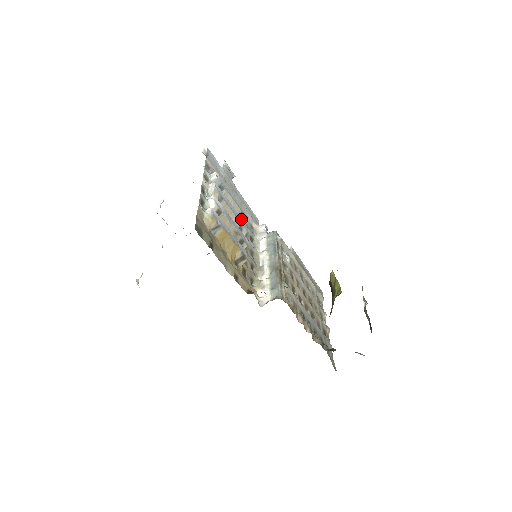
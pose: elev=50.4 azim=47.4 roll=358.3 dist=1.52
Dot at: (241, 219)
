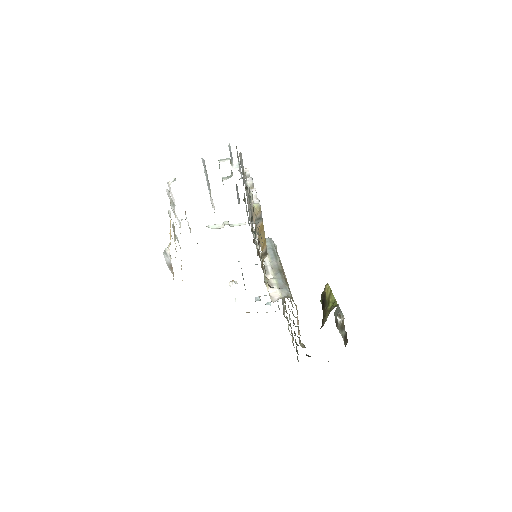
Dot at: occluded
